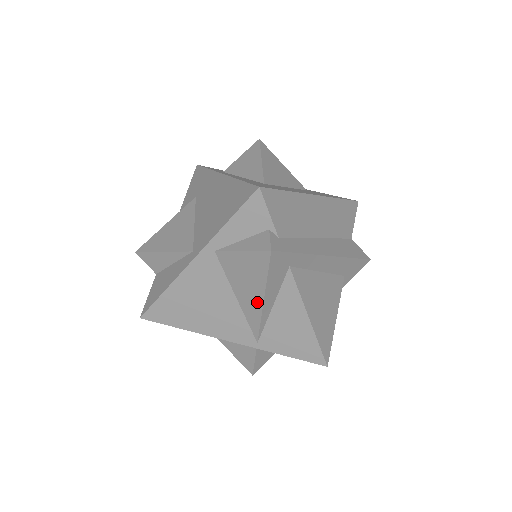
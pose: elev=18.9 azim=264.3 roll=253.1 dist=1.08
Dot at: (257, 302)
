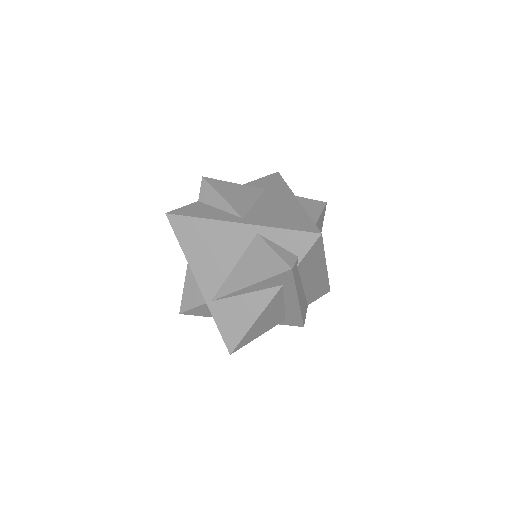
Dot at: (245, 282)
